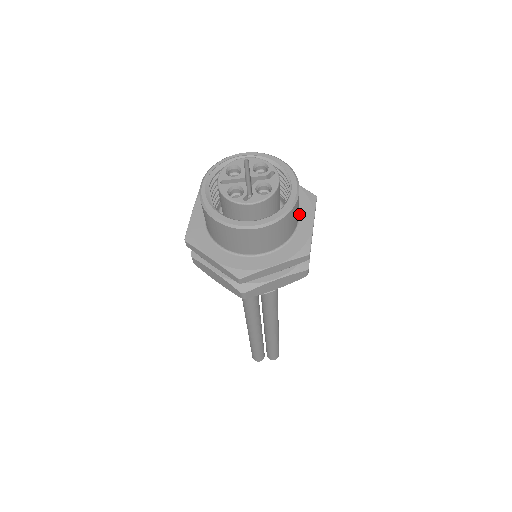
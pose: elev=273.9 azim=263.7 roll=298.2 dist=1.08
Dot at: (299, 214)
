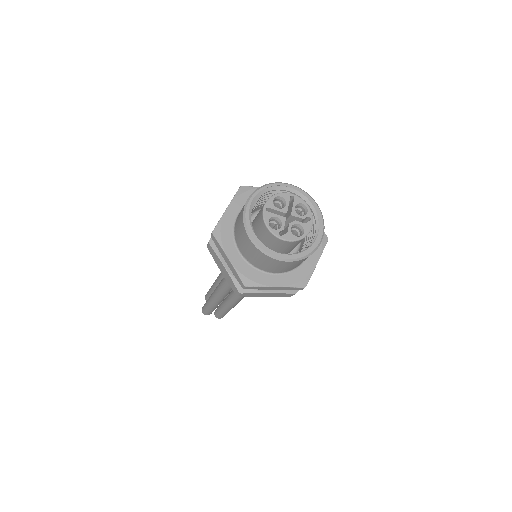
Dot at: occluded
